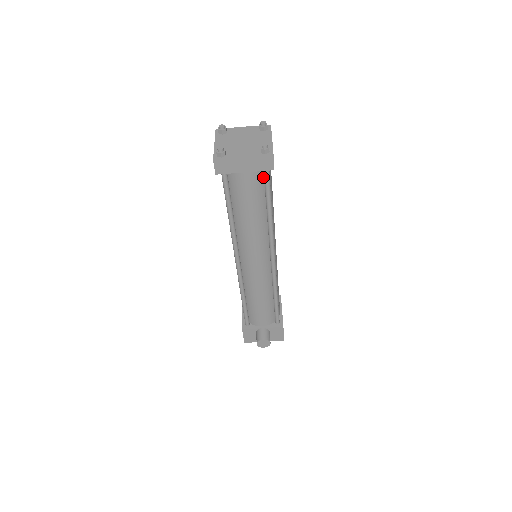
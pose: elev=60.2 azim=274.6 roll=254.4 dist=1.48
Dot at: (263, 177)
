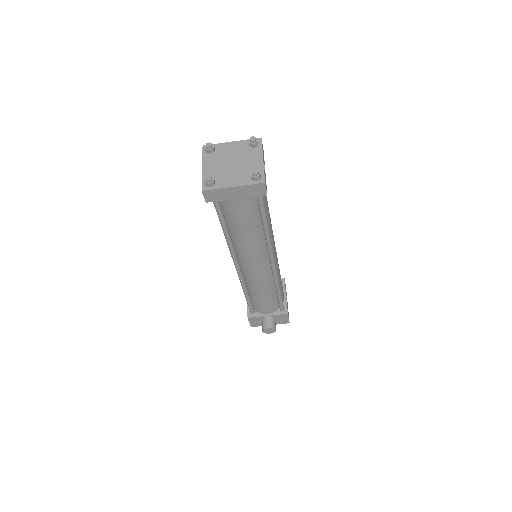
Dot at: (256, 198)
